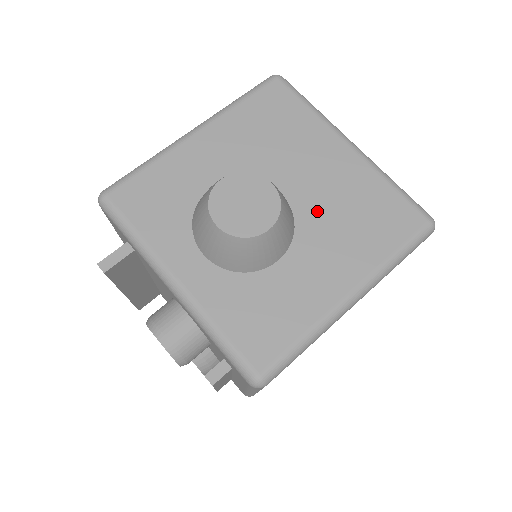
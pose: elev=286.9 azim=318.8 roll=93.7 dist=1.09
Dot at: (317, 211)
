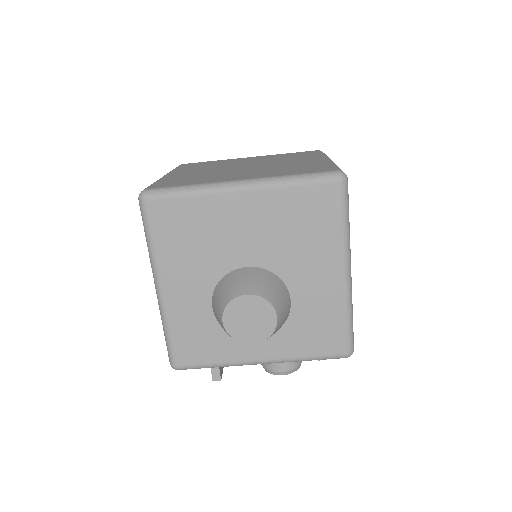
Dot at: (276, 253)
